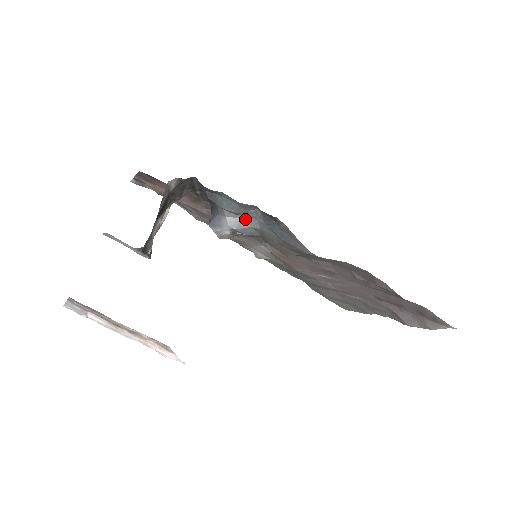
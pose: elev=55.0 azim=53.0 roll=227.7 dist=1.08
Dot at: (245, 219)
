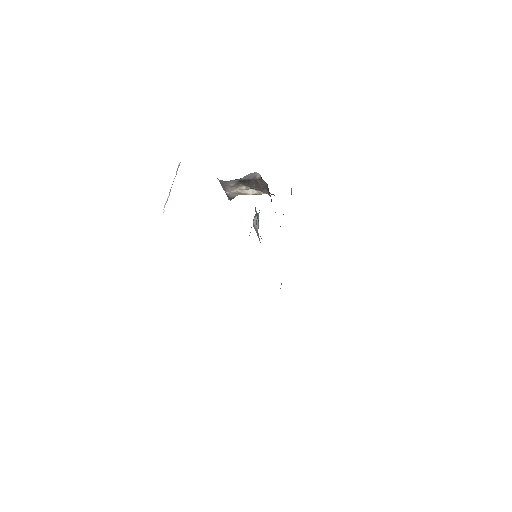
Dot at: occluded
